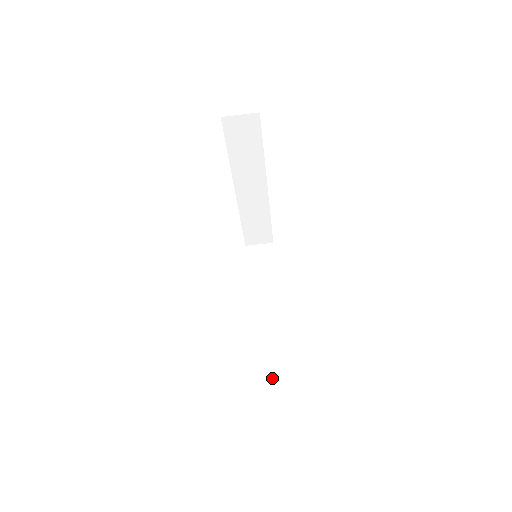
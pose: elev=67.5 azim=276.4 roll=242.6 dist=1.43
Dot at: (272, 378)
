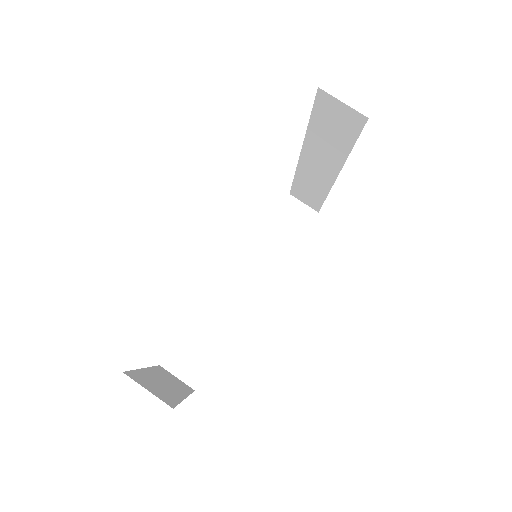
Dot at: (185, 375)
